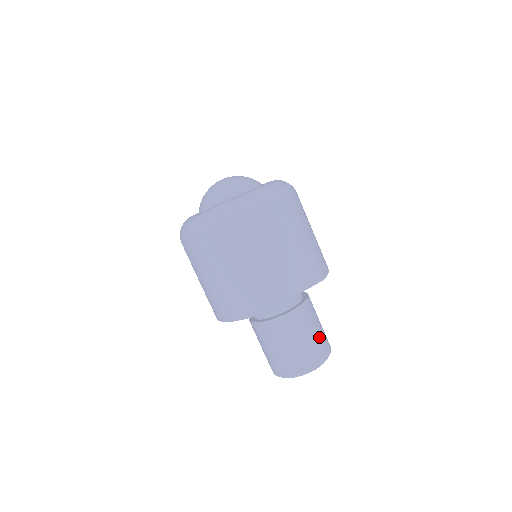
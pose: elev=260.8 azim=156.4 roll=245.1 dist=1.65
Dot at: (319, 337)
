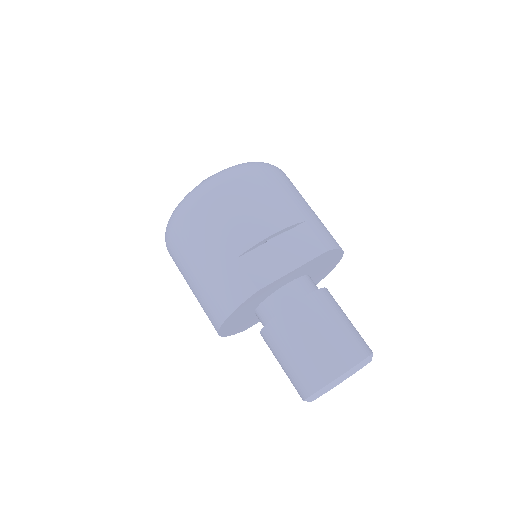
Dot at: (346, 333)
